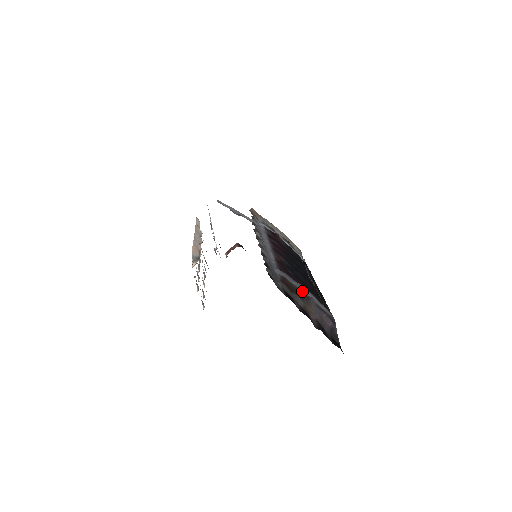
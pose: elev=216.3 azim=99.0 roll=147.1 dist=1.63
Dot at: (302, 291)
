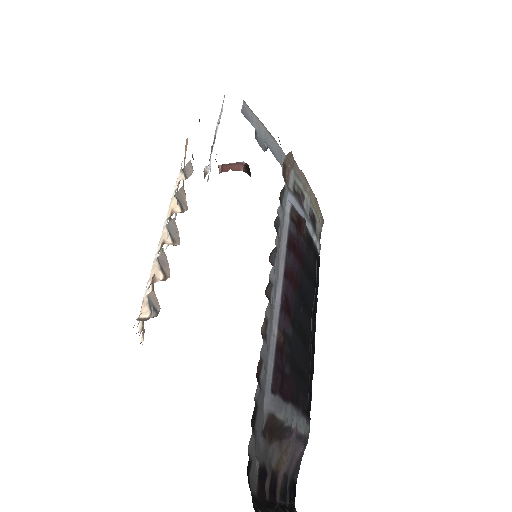
Dot at: (287, 423)
